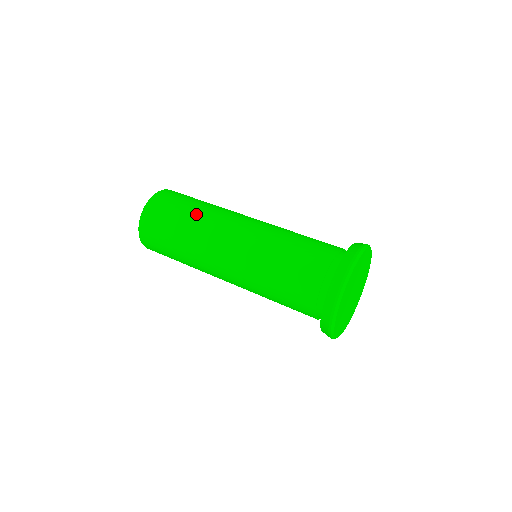
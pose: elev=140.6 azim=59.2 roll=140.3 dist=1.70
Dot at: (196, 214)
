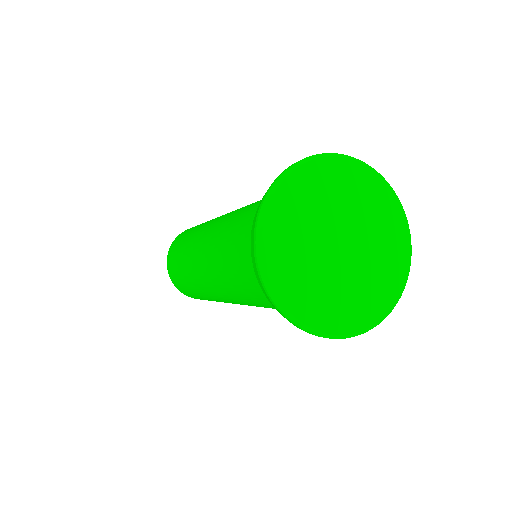
Dot at: (195, 230)
